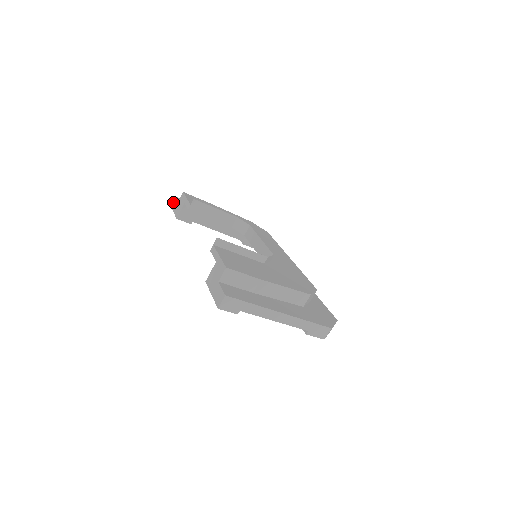
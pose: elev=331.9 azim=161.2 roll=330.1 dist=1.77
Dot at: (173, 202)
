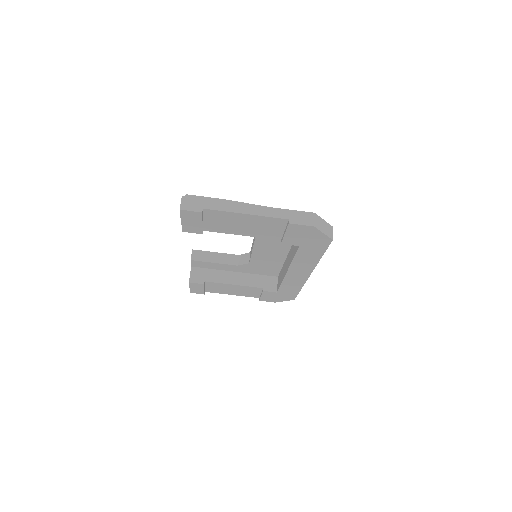
Dot at: occluded
